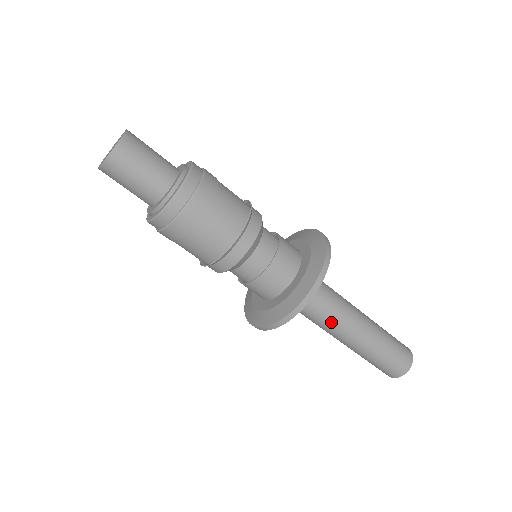
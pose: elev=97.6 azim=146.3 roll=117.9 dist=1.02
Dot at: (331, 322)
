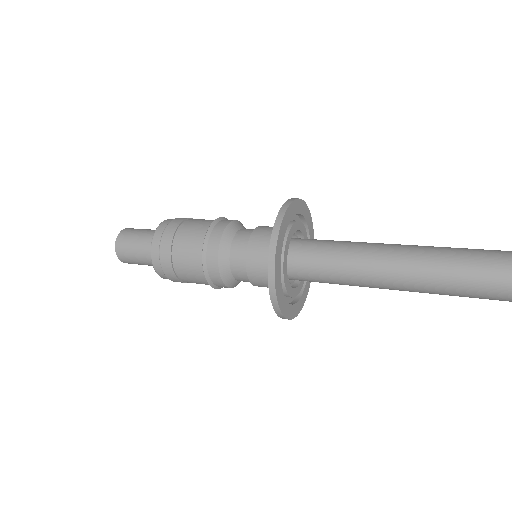
Dot at: (357, 285)
